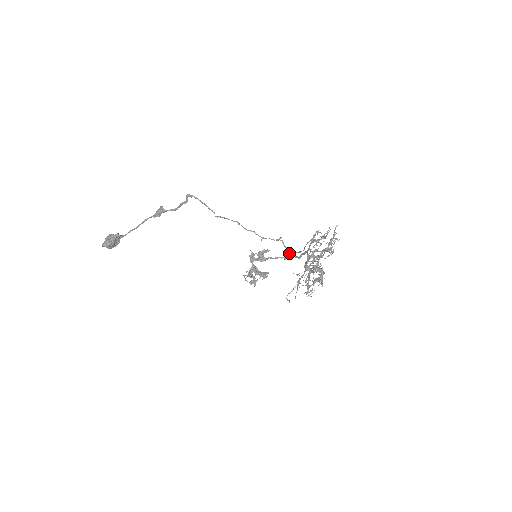
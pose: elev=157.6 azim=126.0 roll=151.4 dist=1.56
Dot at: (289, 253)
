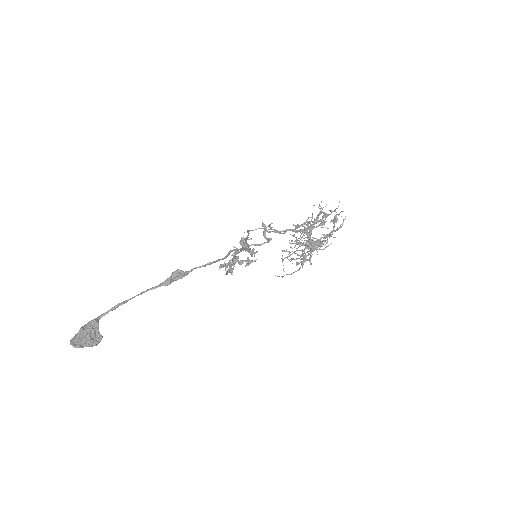
Dot at: (267, 230)
